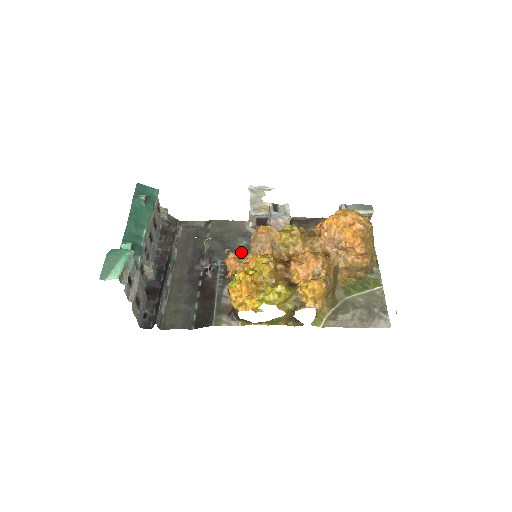
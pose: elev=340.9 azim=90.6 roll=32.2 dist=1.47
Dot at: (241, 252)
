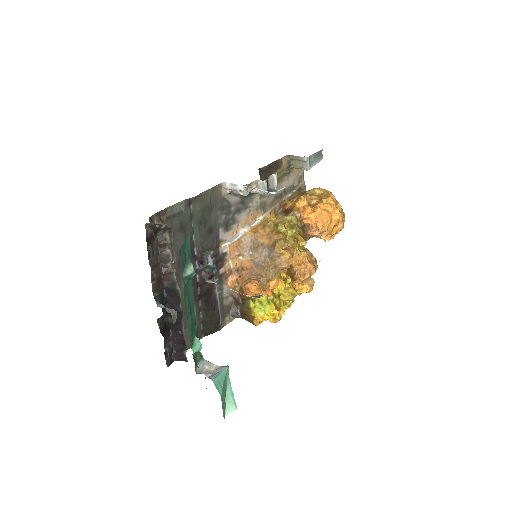
Dot at: (223, 233)
